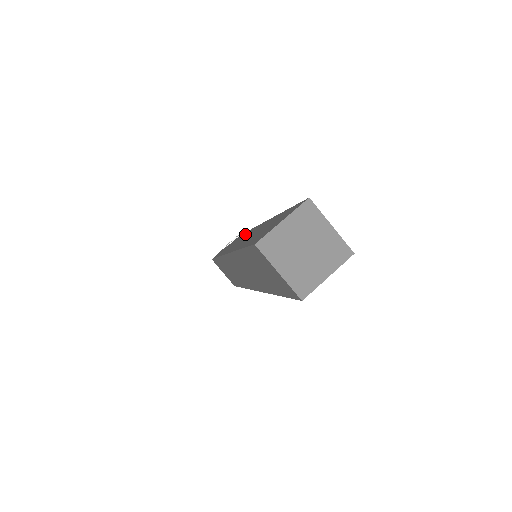
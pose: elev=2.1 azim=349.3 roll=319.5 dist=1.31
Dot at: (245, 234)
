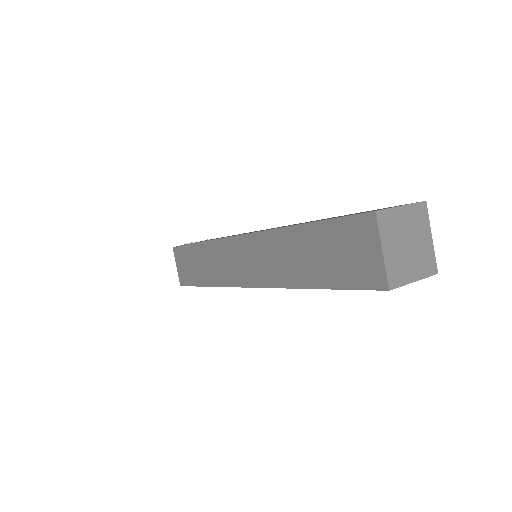
Dot at: occluded
